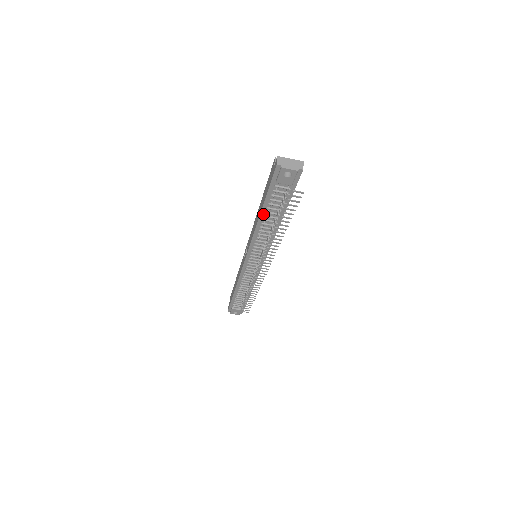
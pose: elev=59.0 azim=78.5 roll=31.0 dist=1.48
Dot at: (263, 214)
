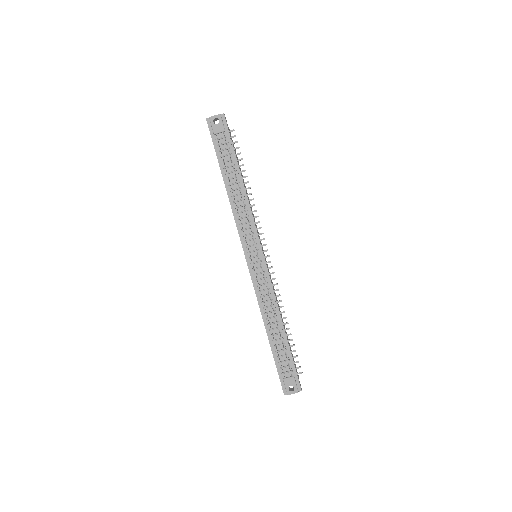
Dot at: (225, 179)
